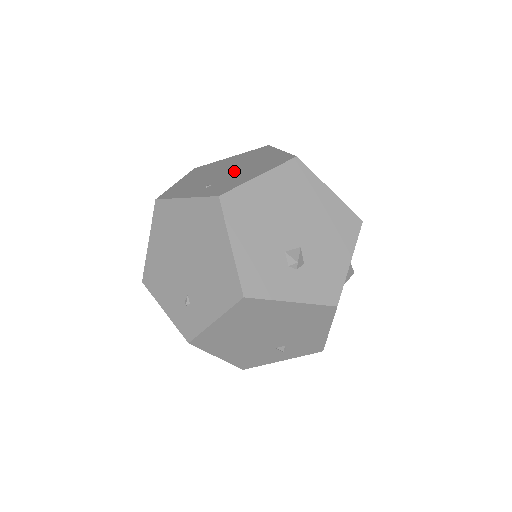
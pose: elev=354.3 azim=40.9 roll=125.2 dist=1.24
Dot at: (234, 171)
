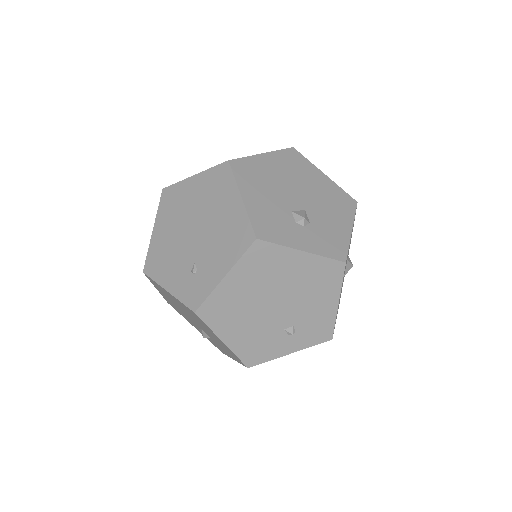
Dot at: occluded
